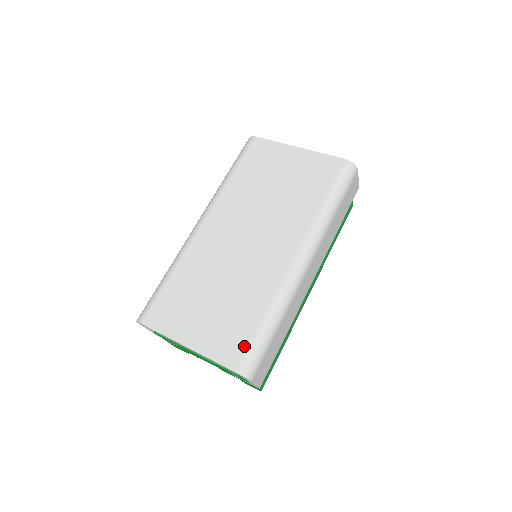
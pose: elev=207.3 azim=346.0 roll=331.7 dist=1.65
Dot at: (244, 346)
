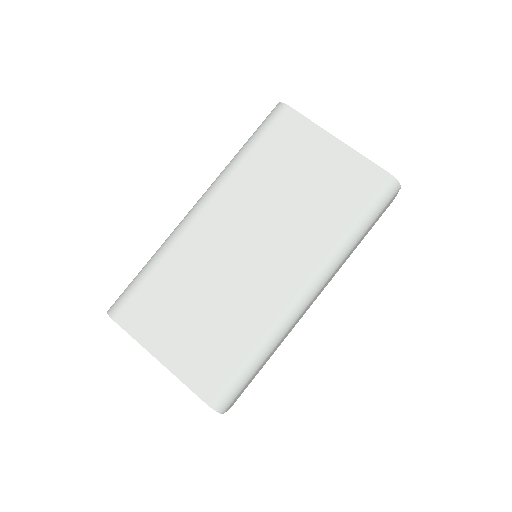
Dot at: (223, 379)
